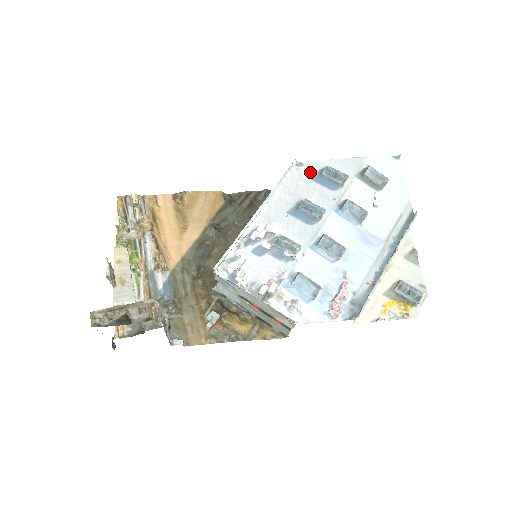
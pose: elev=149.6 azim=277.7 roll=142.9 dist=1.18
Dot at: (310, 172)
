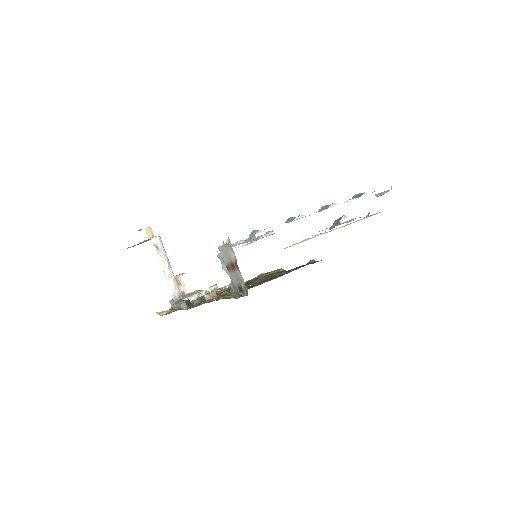
Dot at: occluded
